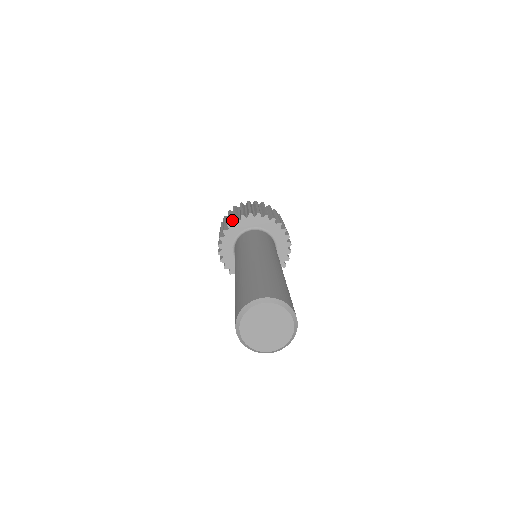
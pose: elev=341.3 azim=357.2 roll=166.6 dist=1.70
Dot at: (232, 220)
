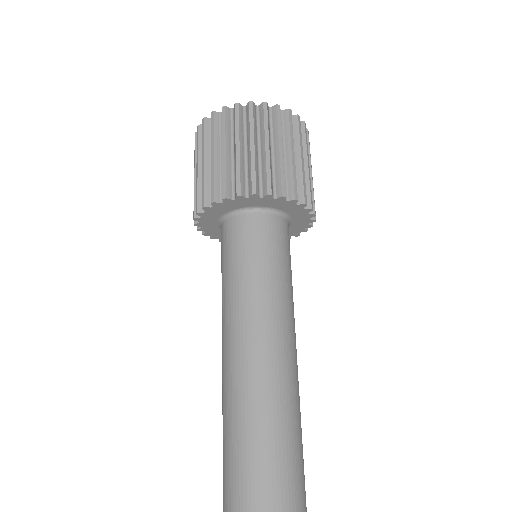
Dot at: (219, 176)
